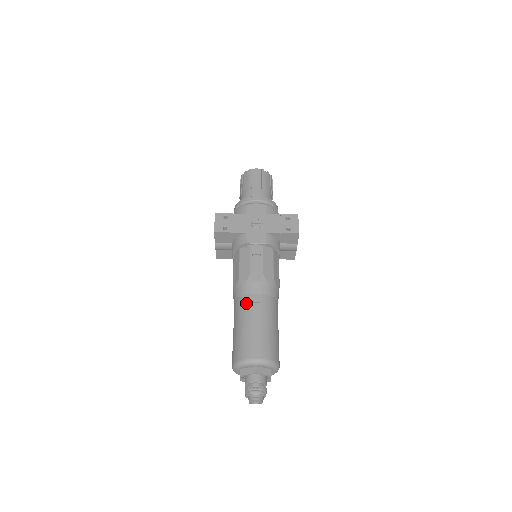
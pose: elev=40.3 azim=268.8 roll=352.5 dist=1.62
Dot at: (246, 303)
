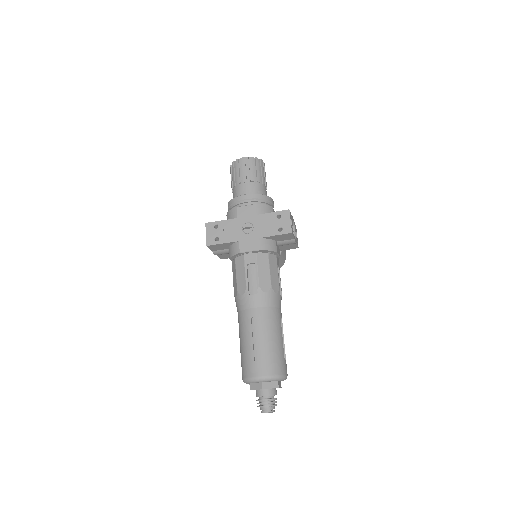
Dot at: (246, 319)
